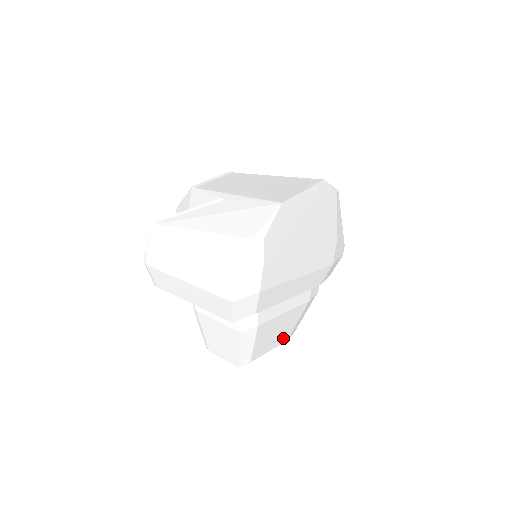
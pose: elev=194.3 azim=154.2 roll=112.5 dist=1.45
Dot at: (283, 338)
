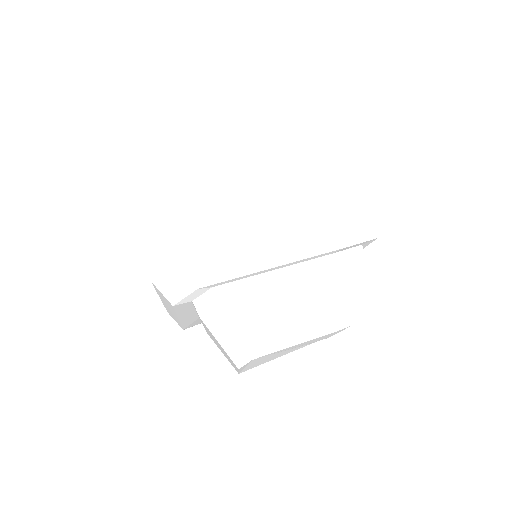
Dot at: (317, 328)
